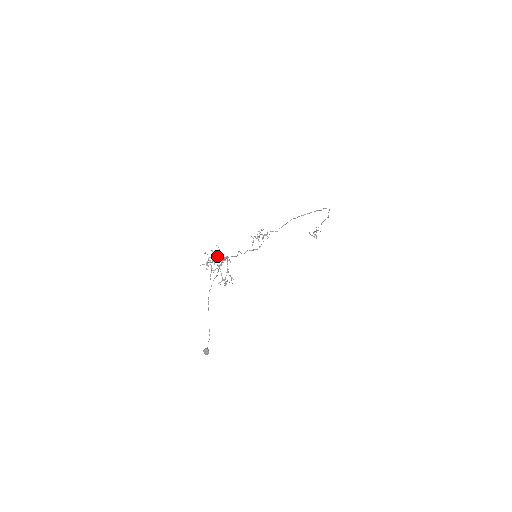
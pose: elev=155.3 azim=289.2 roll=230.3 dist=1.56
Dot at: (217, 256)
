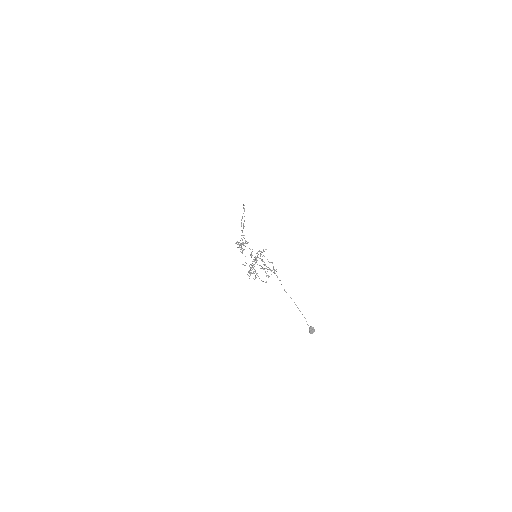
Dot at: occluded
